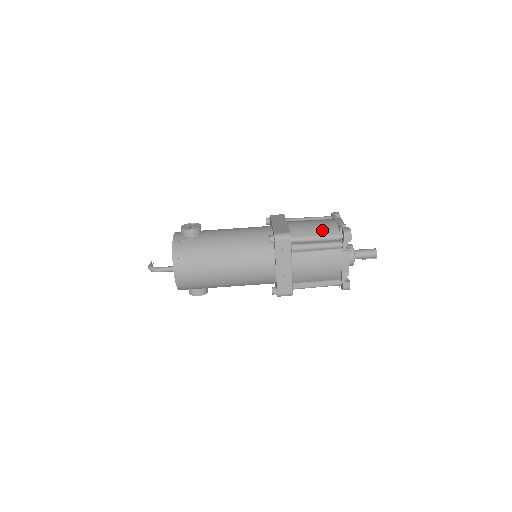
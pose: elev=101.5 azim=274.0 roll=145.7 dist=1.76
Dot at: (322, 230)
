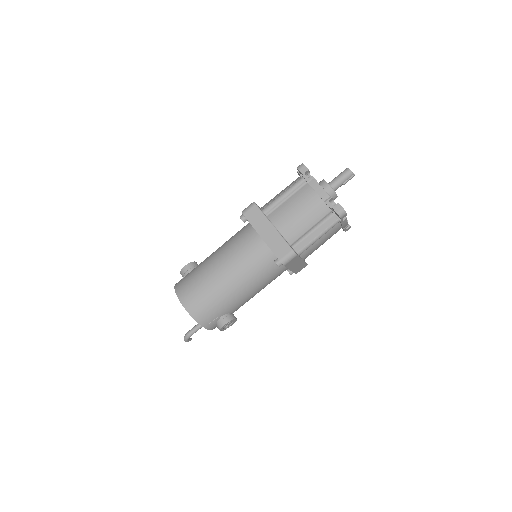
Dot at: (286, 187)
